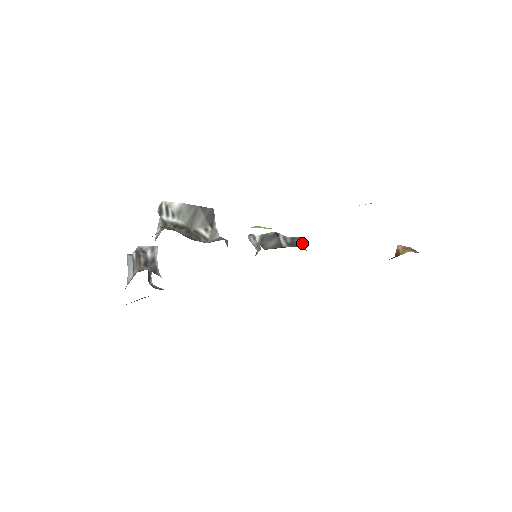
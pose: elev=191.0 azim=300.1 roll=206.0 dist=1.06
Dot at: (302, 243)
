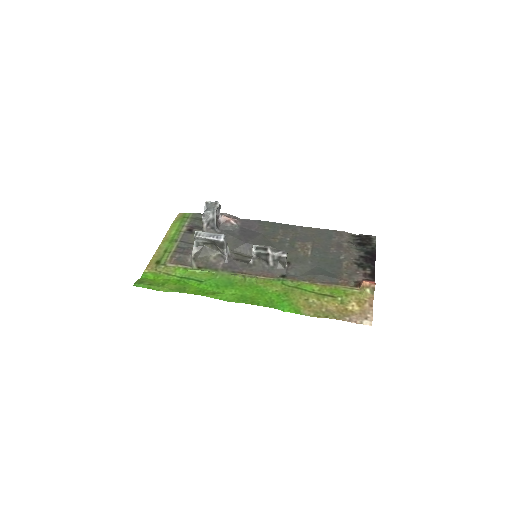
Dot at: (284, 262)
